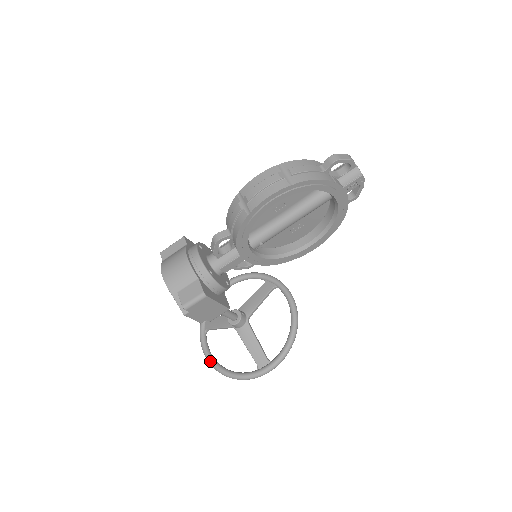
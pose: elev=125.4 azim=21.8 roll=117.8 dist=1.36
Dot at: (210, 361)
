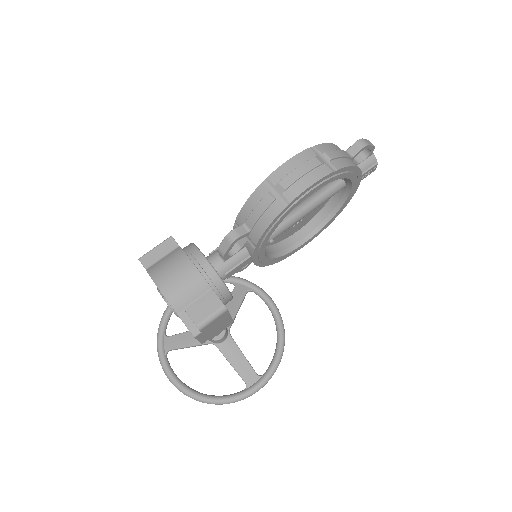
Dot at: (182, 388)
